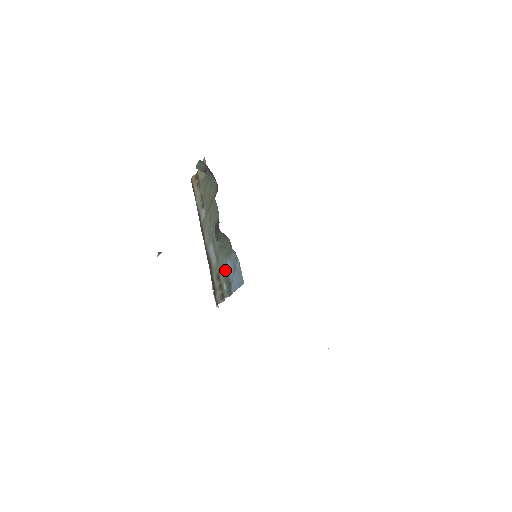
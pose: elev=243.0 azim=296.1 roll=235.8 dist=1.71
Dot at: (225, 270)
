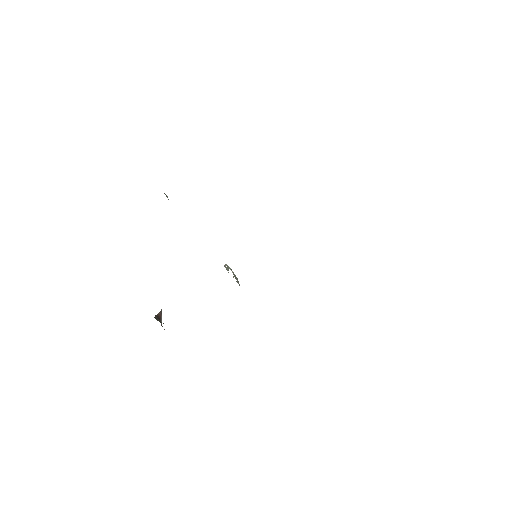
Dot at: occluded
